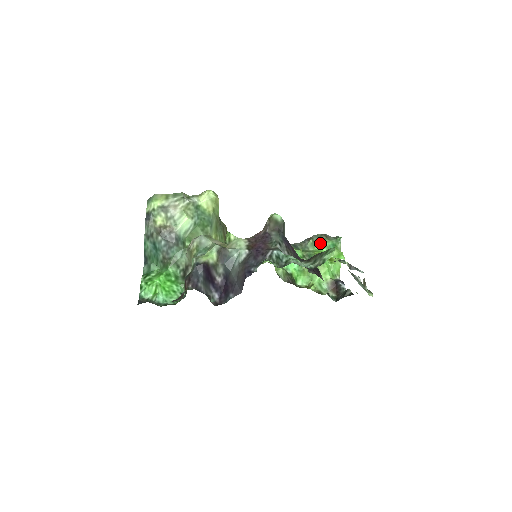
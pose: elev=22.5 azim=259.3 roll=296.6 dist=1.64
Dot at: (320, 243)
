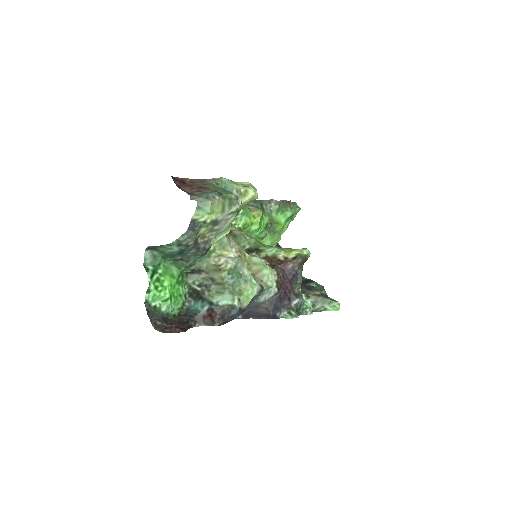
Dot at: (283, 211)
